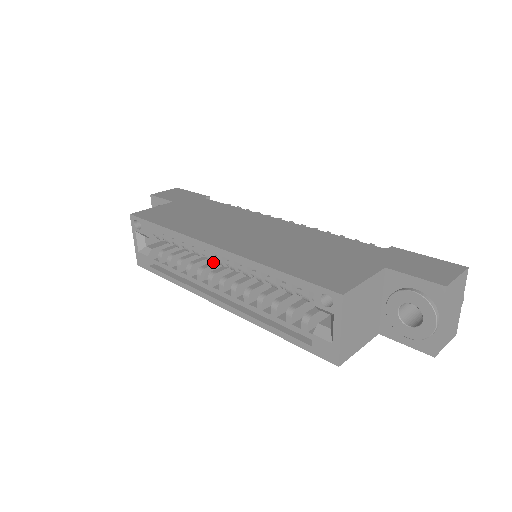
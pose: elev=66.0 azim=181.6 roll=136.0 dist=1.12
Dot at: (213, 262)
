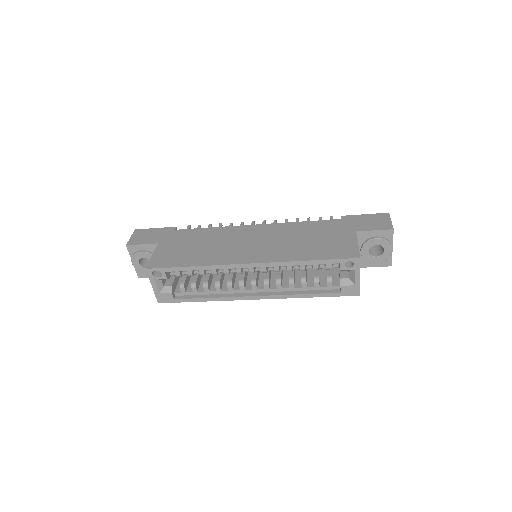
Dot at: (230, 274)
